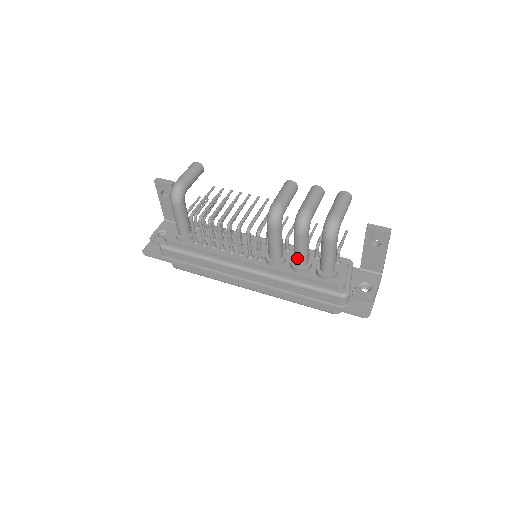
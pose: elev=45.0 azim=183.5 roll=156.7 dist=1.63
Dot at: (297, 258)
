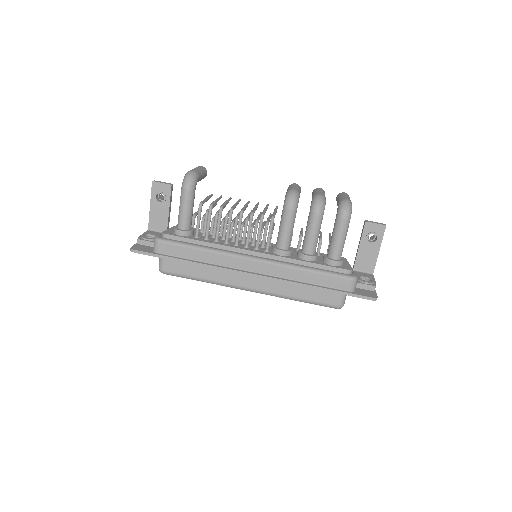
Dot at: (308, 244)
